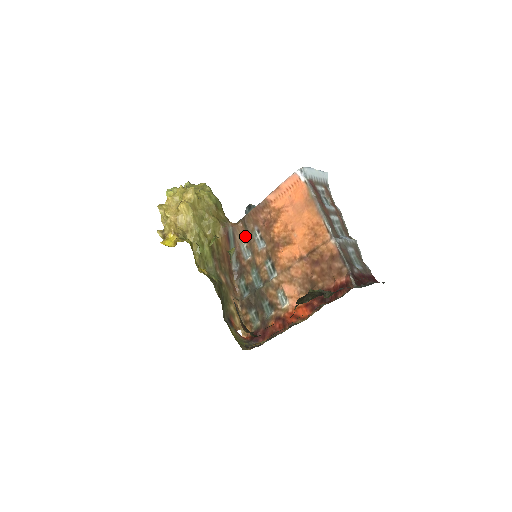
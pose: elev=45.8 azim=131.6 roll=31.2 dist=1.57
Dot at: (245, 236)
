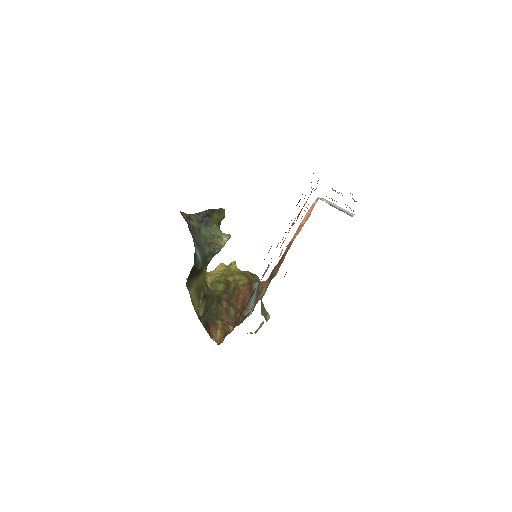
Dot at: occluded
